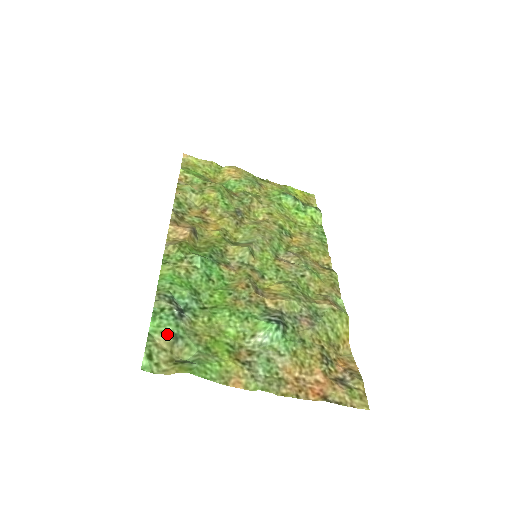
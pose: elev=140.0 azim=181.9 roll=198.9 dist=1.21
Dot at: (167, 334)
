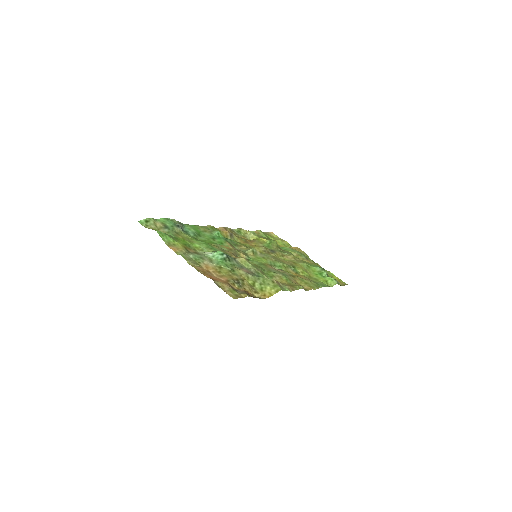
Dot at: (164, 224)
